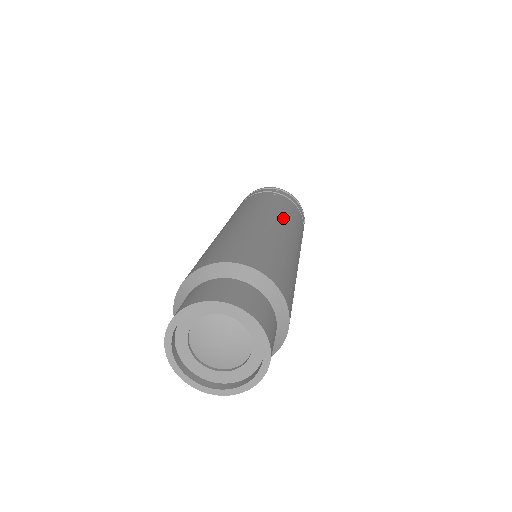
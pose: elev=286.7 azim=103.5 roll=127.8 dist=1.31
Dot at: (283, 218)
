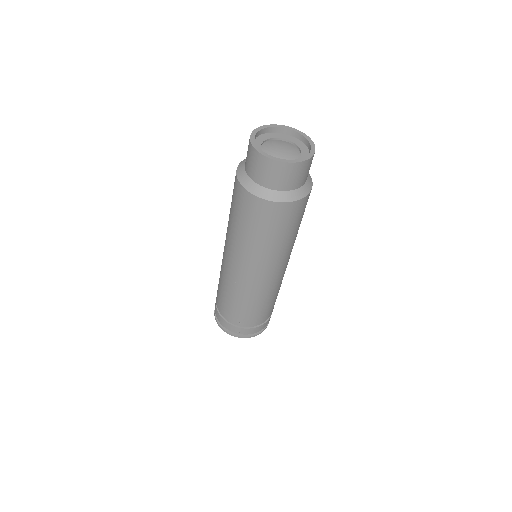
Dot at: occluded
